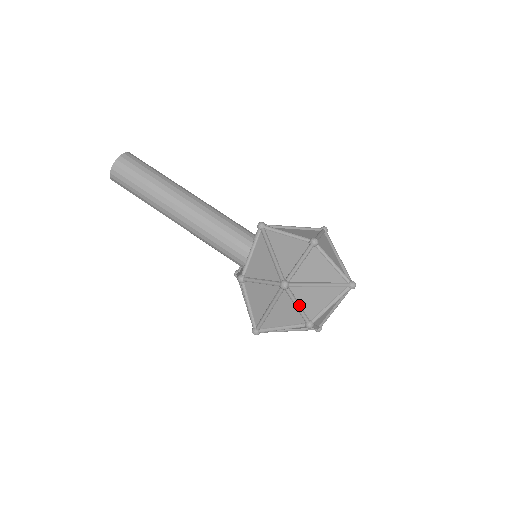
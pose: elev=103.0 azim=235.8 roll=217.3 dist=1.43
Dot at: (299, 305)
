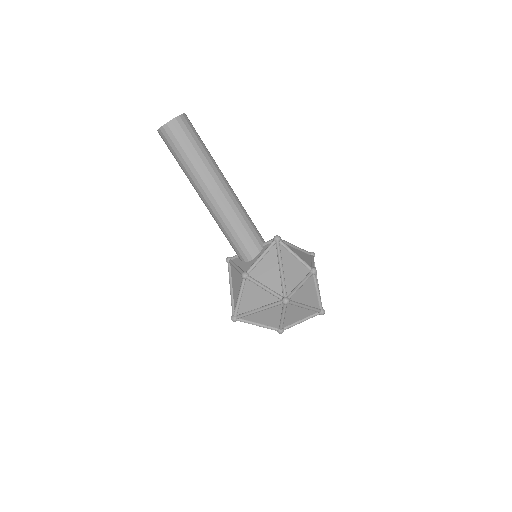
Dot at: (285, 316)
